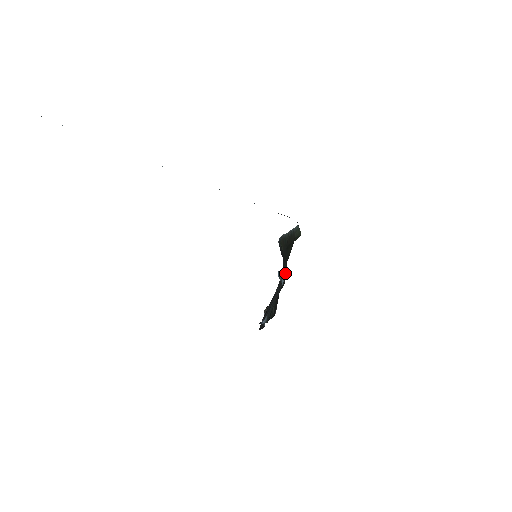
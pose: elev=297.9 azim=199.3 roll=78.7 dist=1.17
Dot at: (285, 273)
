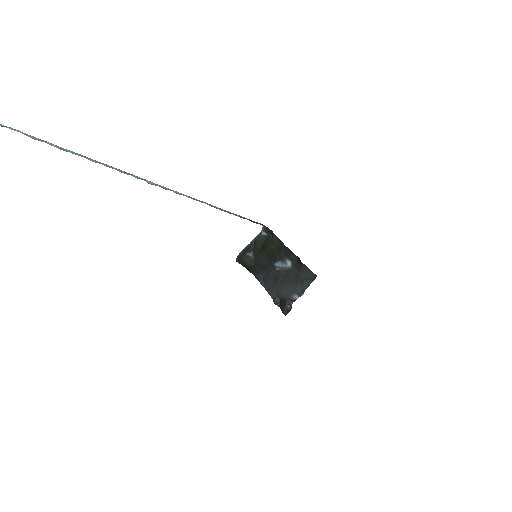
Dot at: (287, 257)
